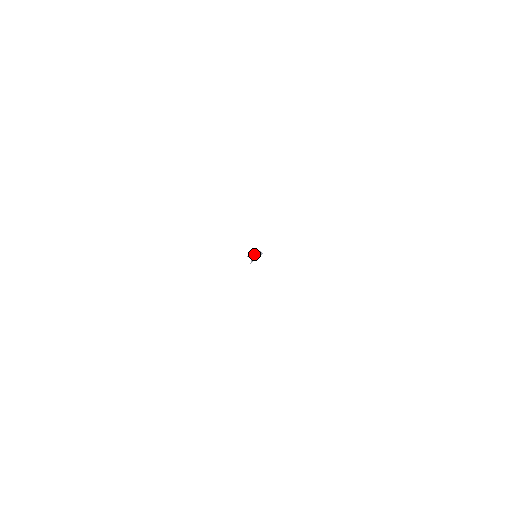
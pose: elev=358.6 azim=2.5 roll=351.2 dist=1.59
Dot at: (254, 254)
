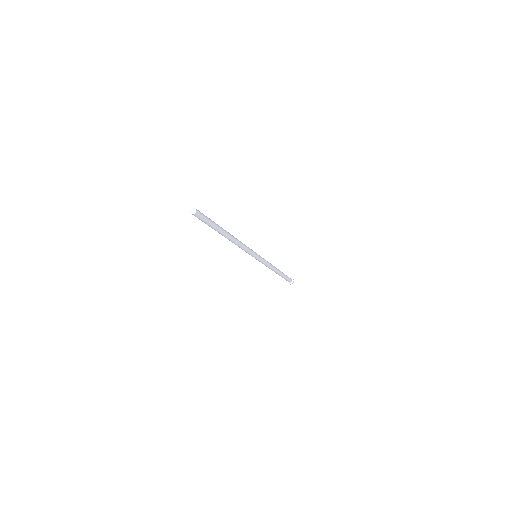
Dot at: occluded
